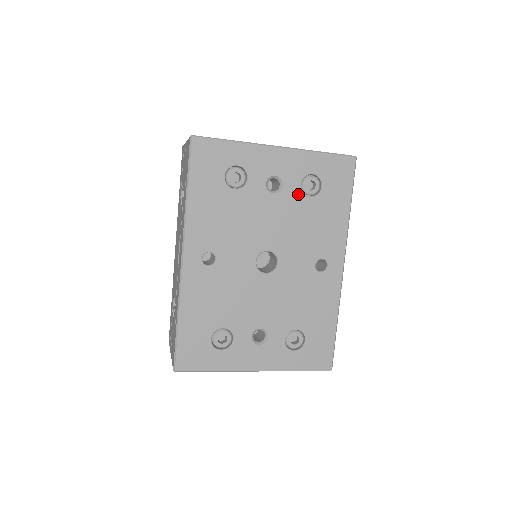
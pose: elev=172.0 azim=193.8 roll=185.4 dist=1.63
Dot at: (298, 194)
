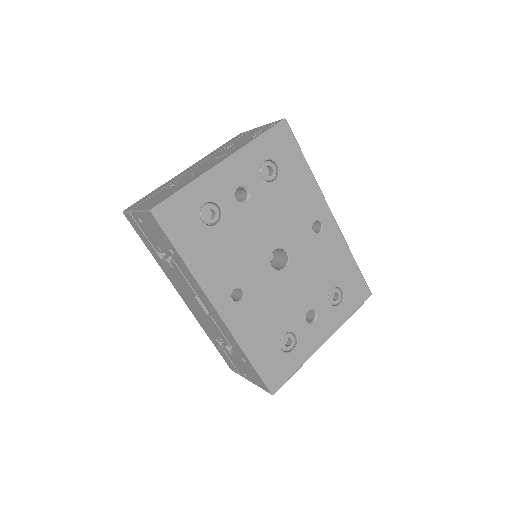
Dot at: (265, 187)
